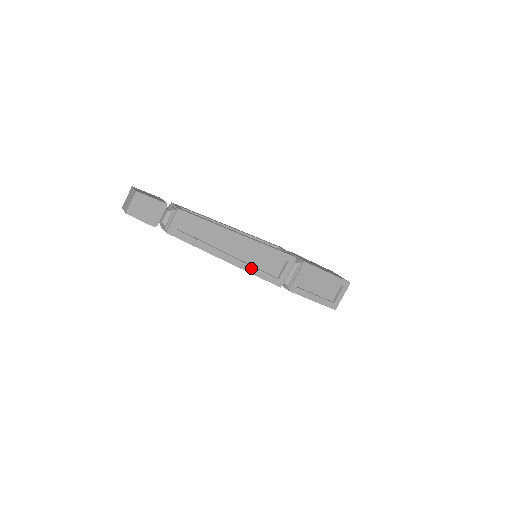
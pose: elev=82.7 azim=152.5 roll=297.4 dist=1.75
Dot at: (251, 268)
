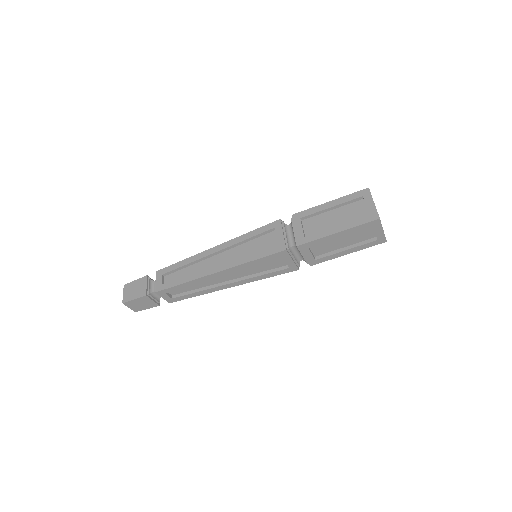
Dot at: (242, 260)
